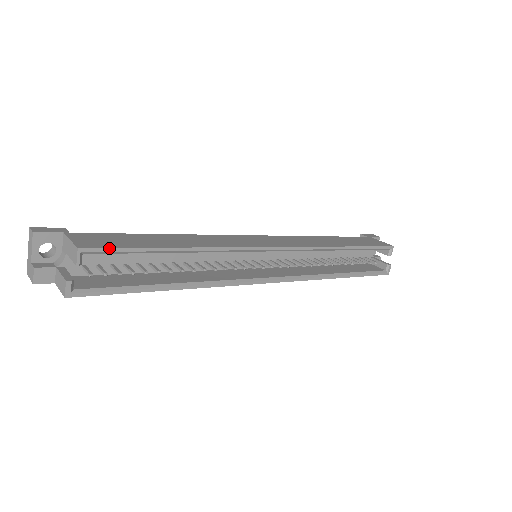
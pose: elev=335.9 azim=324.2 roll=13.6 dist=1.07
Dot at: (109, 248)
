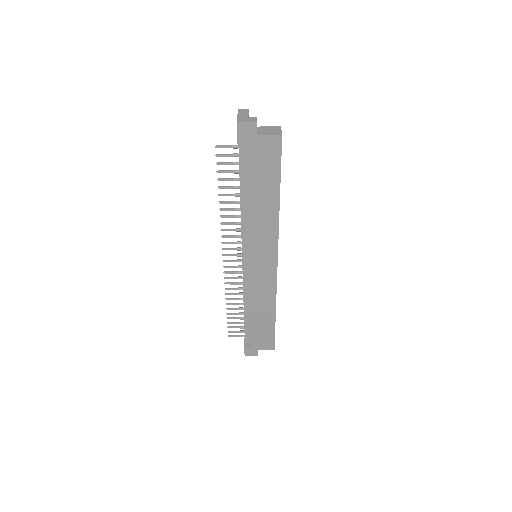
Dot at: occluded
